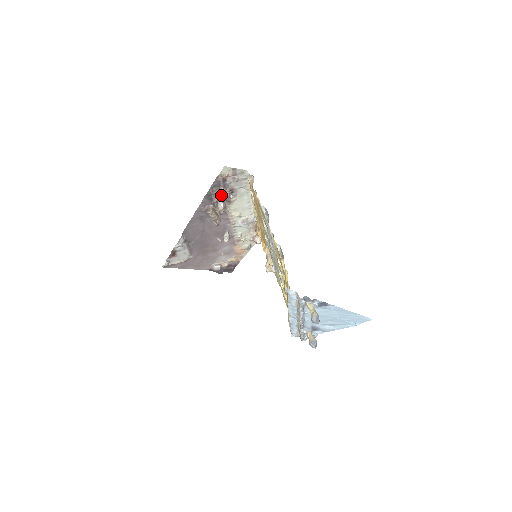
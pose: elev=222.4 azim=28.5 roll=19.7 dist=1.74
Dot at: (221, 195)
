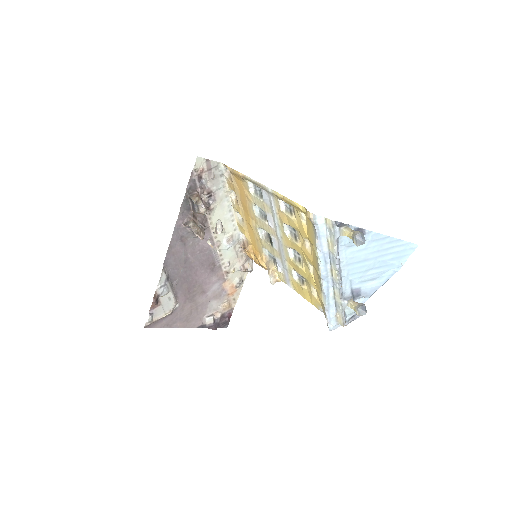
Dot at: (199, 197)
